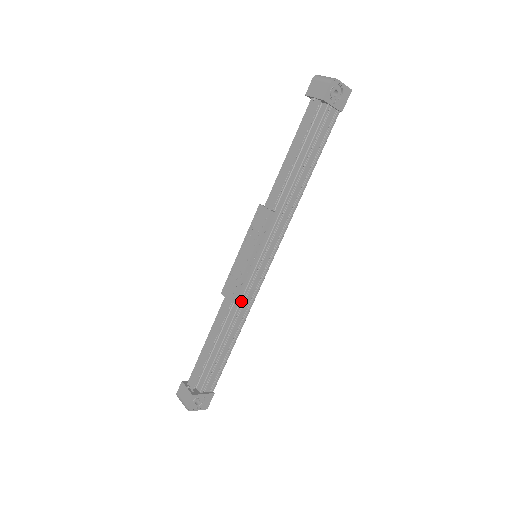
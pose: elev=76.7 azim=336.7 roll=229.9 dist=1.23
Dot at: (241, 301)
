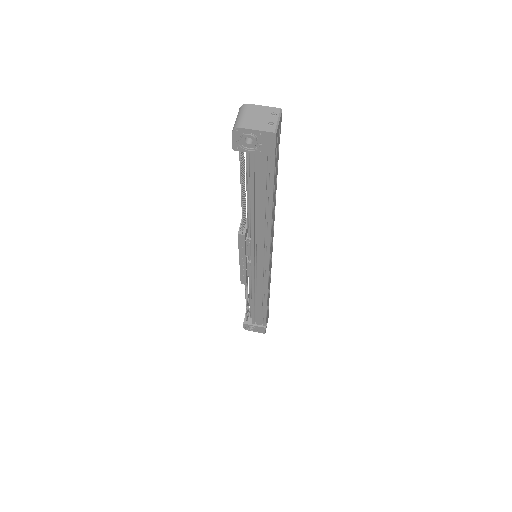
Dot at: (252, 284)
